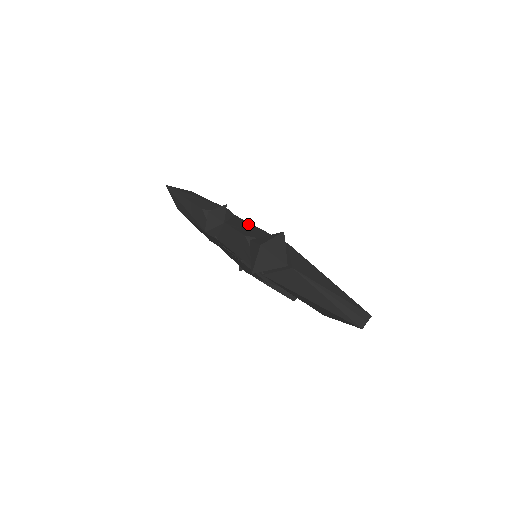
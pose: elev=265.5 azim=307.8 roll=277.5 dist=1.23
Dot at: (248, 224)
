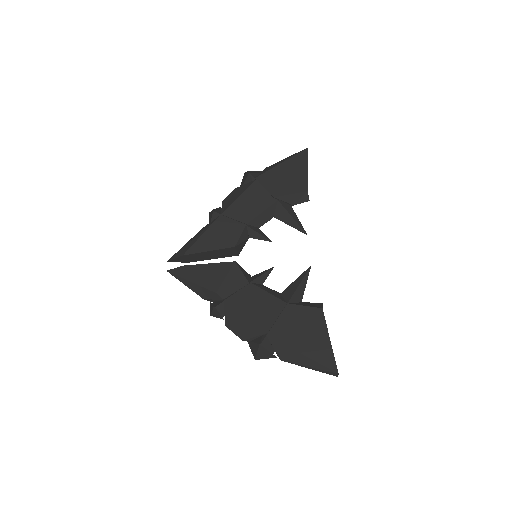
Dot at: (236, 315)
